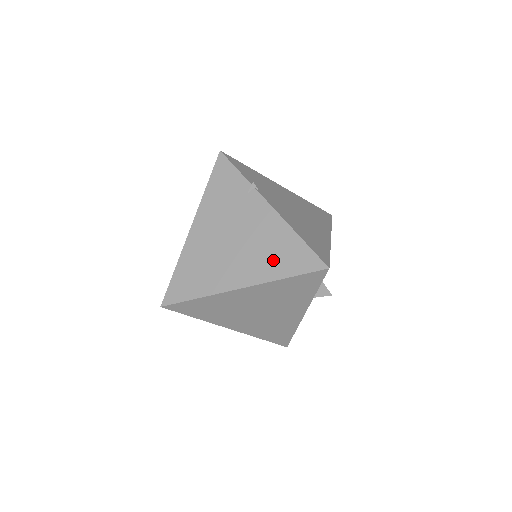
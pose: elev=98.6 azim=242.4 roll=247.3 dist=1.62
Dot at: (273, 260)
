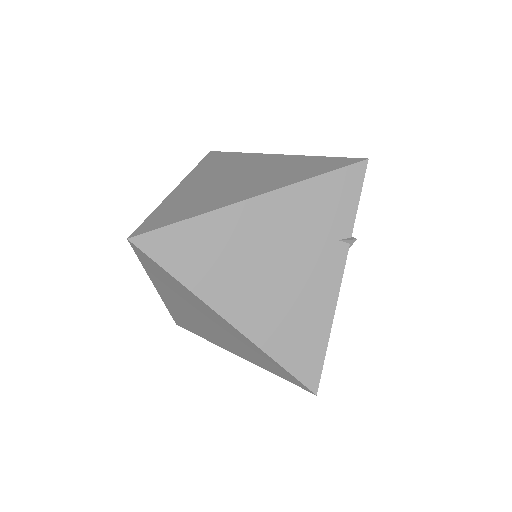
Dot at: (285, 332)
